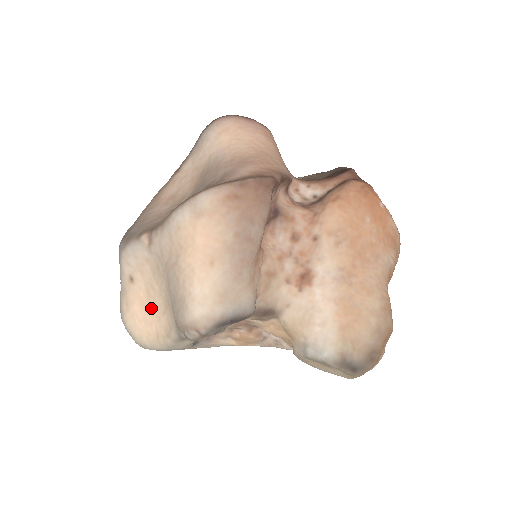
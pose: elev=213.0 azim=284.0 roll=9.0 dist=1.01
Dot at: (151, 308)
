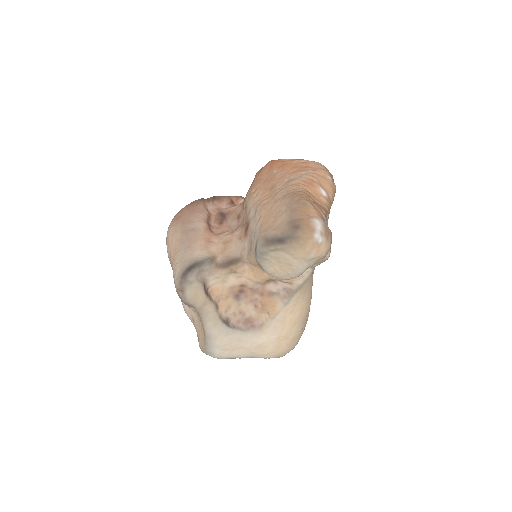
Dot at: (200, 323)
